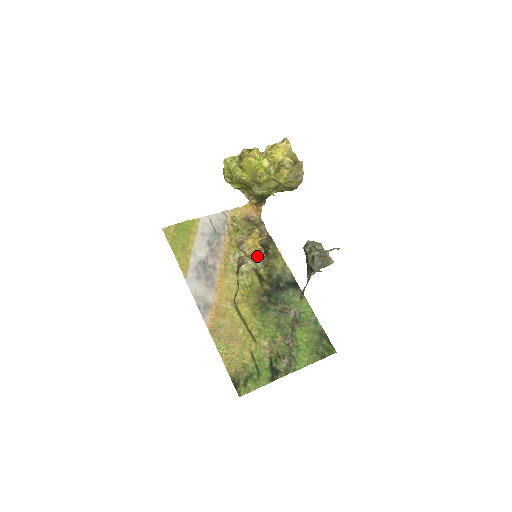
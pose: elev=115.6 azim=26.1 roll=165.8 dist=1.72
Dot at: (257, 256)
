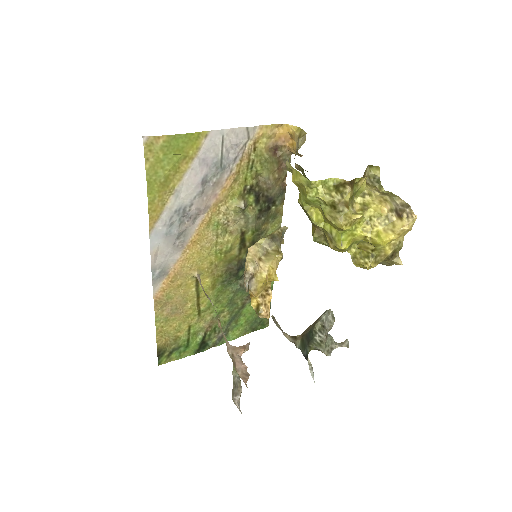
Dot at: (260, 314)
